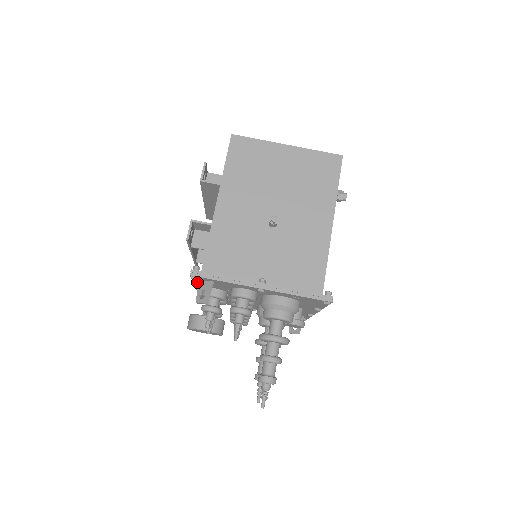
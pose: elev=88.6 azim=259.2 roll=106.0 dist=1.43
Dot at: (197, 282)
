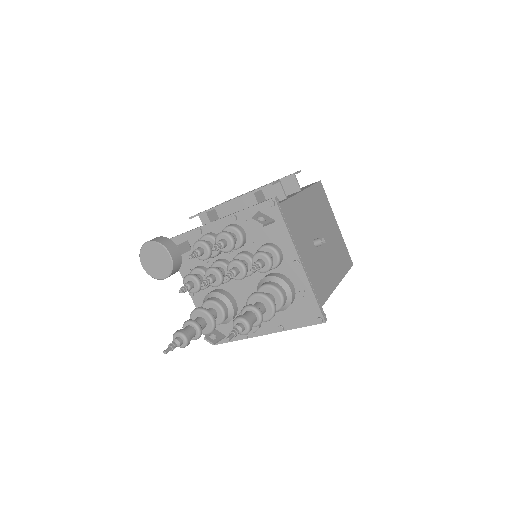
Dot at: (251, 212)
